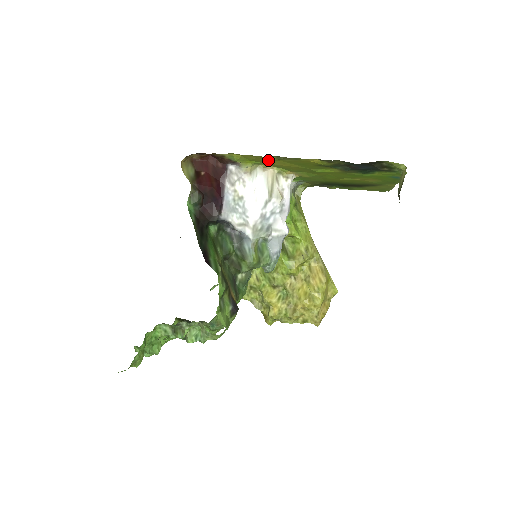
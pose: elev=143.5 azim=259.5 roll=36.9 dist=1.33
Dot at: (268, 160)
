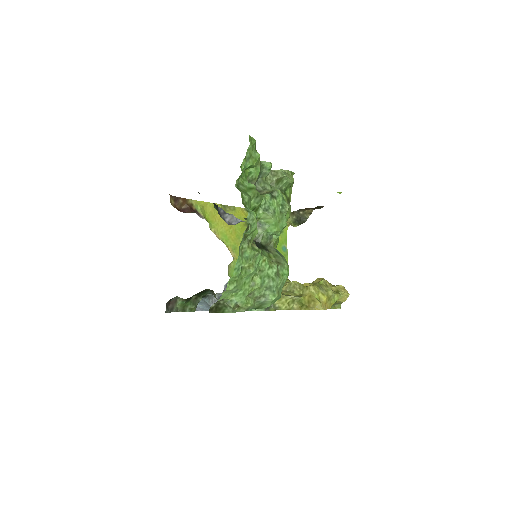
Dot at: (217, 216)
